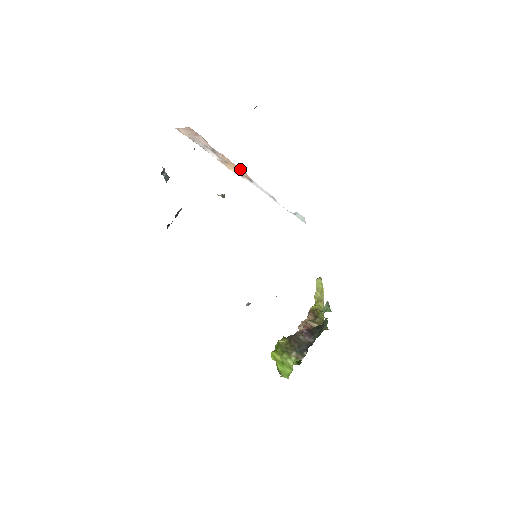
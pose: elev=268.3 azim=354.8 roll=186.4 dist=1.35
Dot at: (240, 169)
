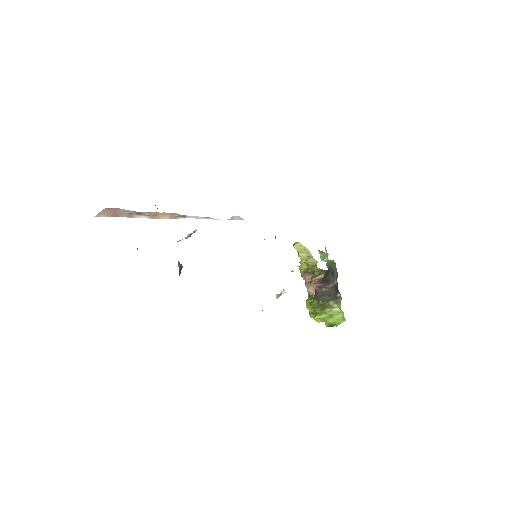
Dot at: (170, 214)
